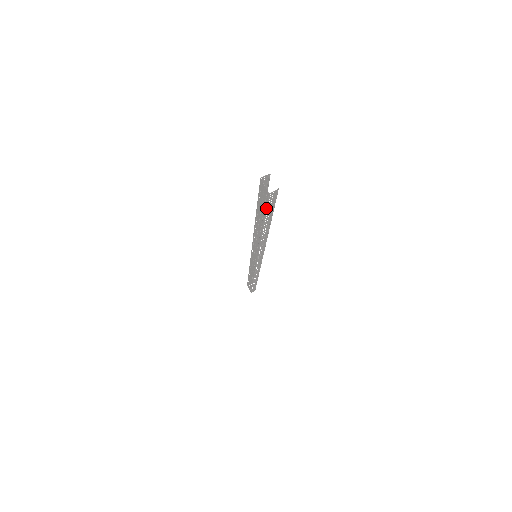
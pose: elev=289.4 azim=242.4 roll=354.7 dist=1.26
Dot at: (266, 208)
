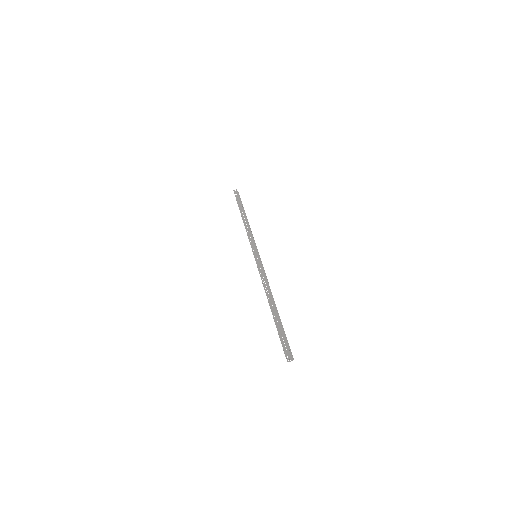
Dot at: (282, 343)
